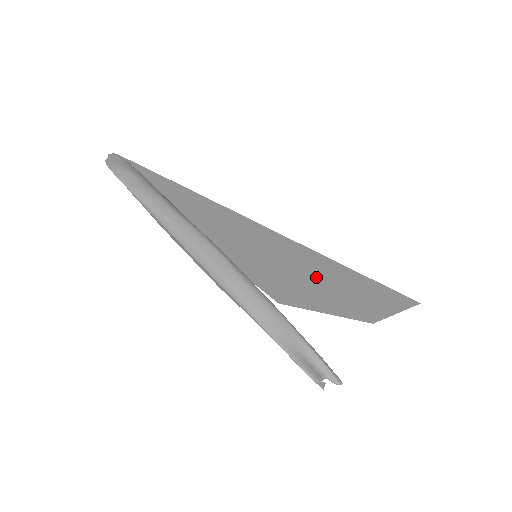
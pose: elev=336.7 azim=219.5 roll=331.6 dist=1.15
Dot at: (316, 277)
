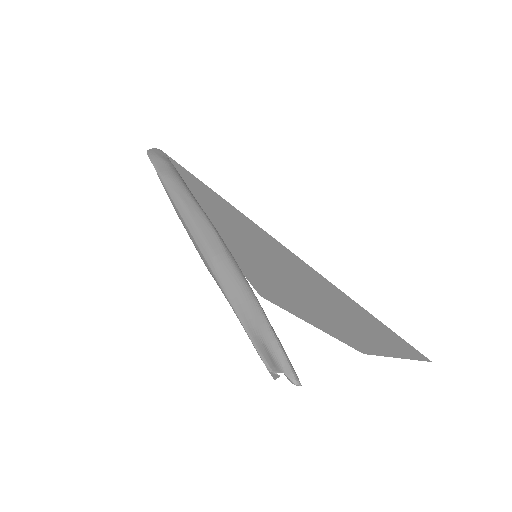
Dot at: (314, 294)
